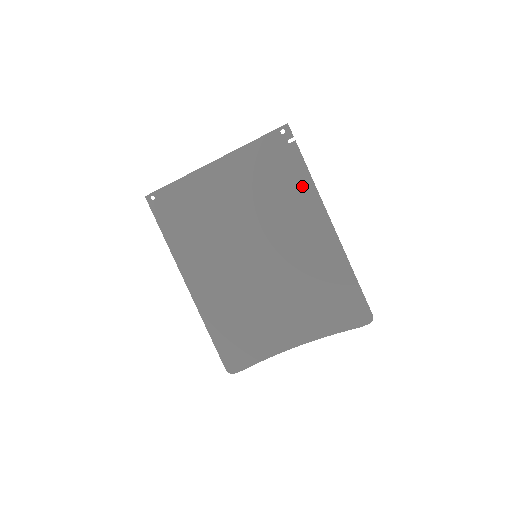
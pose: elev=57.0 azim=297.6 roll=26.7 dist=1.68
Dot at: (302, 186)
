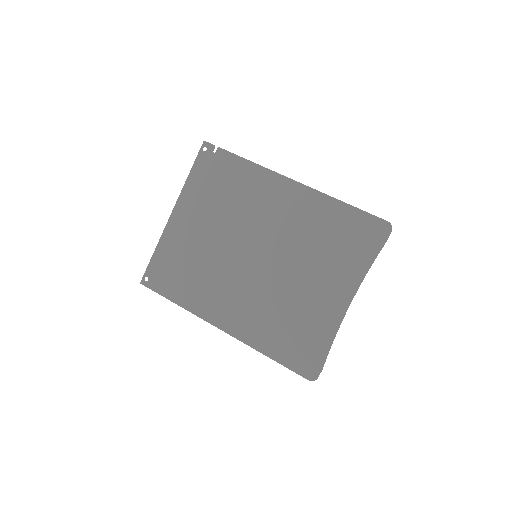
Dot at: (248, 173)
